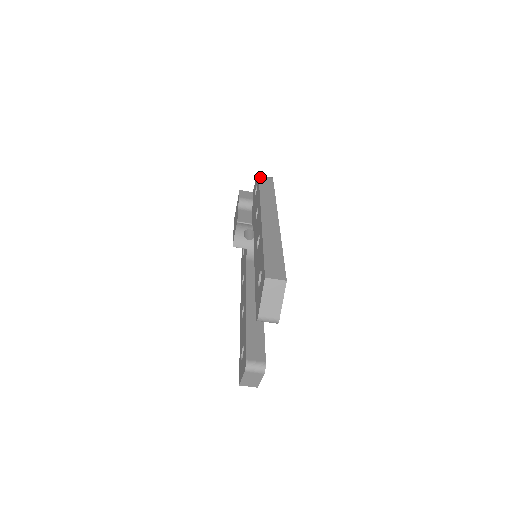
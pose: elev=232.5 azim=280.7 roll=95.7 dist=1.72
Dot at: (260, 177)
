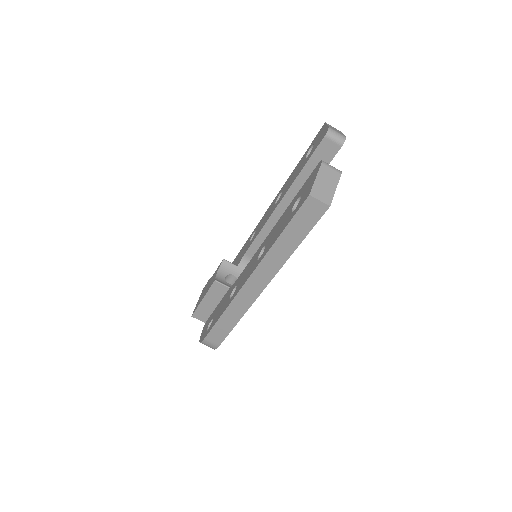
Dot at: occluded
